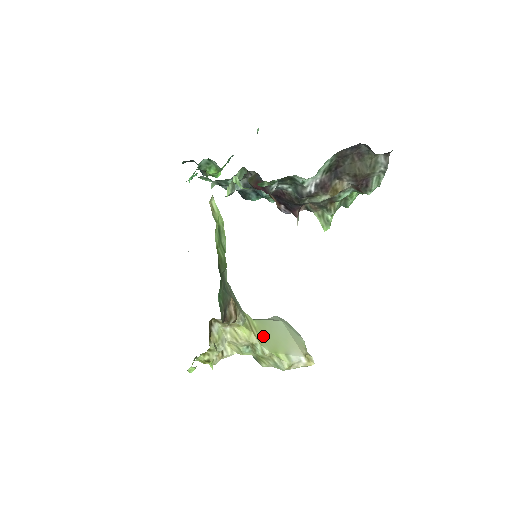
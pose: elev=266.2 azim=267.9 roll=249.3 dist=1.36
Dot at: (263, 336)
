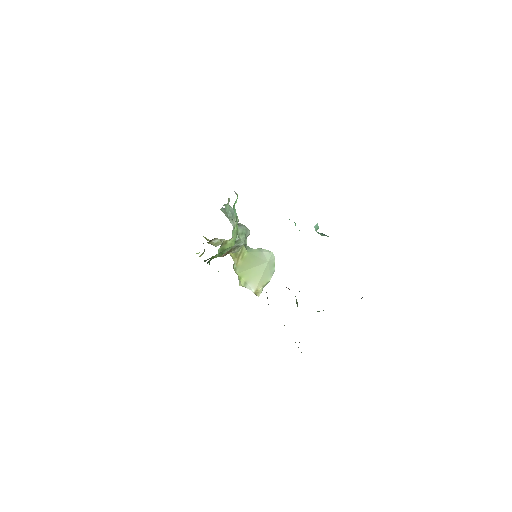
Dot at: (243, 264)
